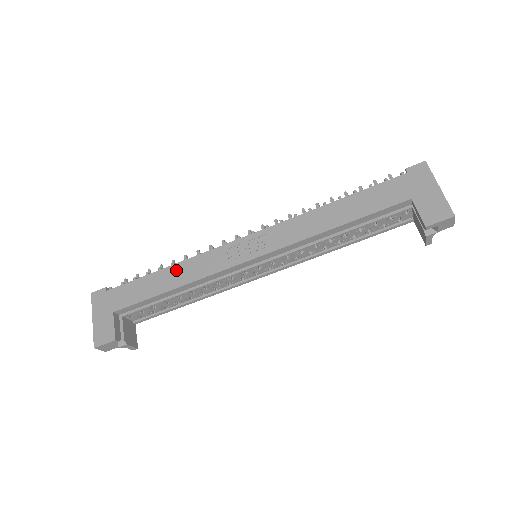
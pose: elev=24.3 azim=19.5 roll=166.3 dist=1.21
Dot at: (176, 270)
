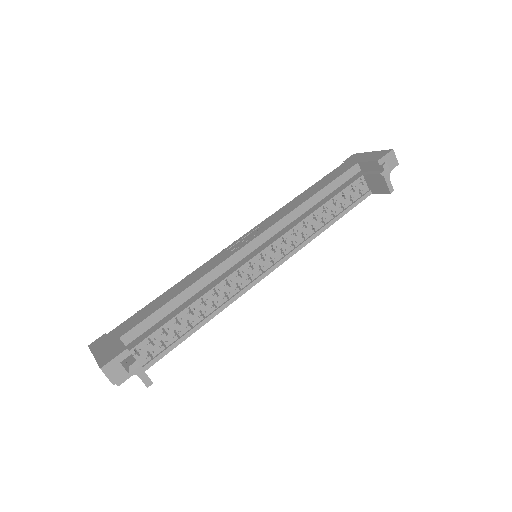
Dot at: (182, 282)
